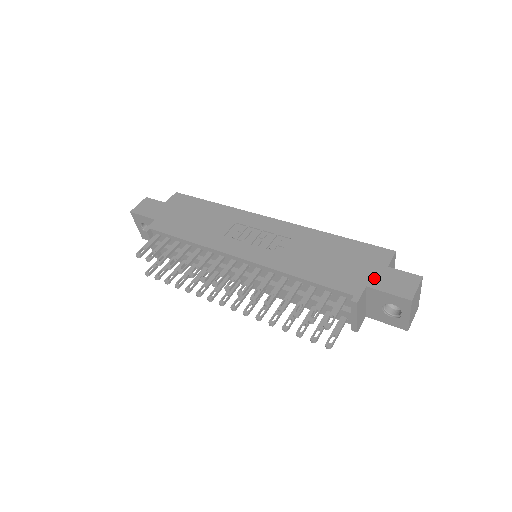
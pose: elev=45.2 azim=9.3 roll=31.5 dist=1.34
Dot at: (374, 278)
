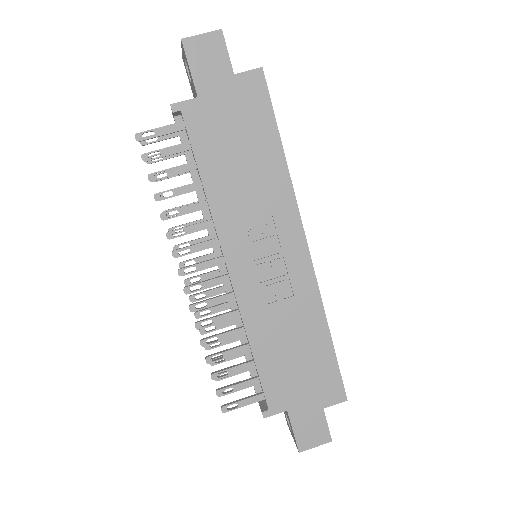
Dot at: (301, 409)
